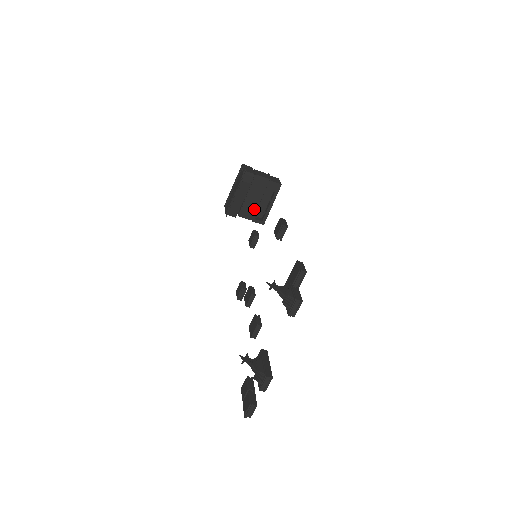
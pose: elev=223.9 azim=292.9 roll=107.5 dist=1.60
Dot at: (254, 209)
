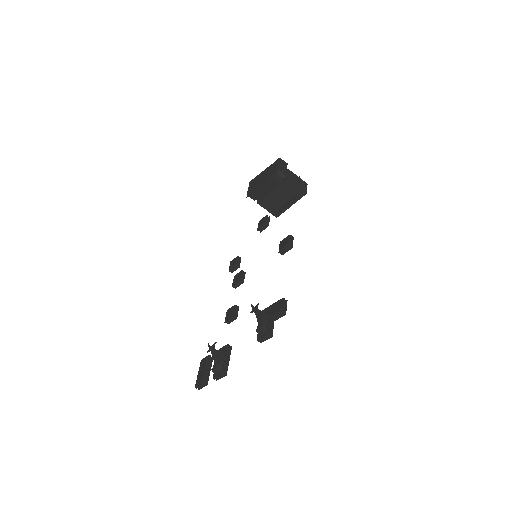
Dot at: (273, 203)
